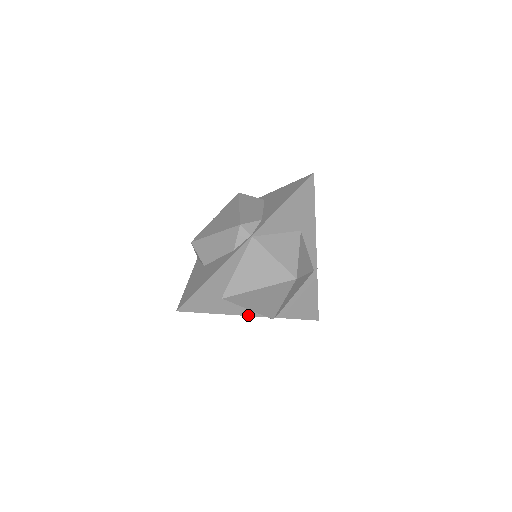
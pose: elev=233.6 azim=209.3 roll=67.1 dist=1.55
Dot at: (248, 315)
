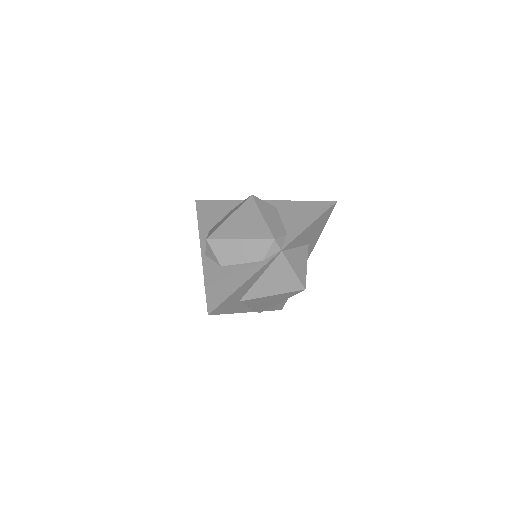
Dot at: occluded
